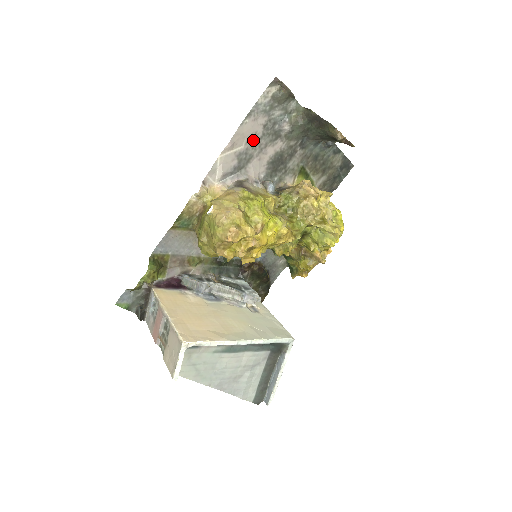
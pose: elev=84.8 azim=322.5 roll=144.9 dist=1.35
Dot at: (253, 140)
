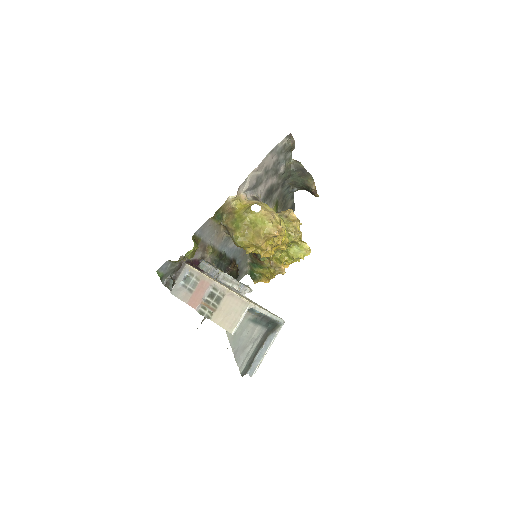
Dot at: (266, 170)
